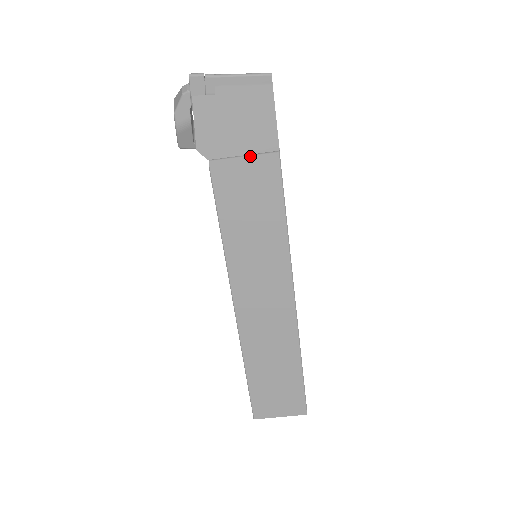
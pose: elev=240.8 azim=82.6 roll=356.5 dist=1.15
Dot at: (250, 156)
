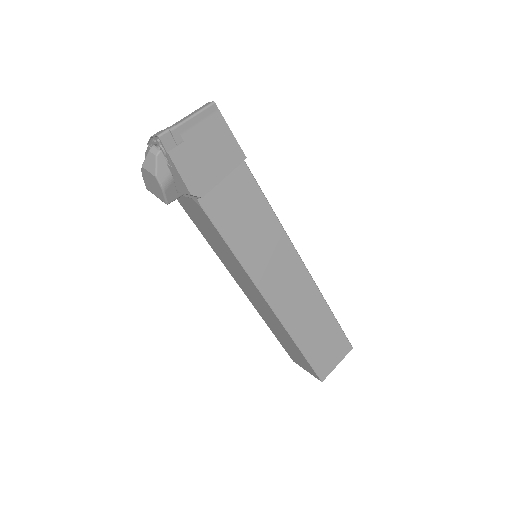
Dot at: occluded
